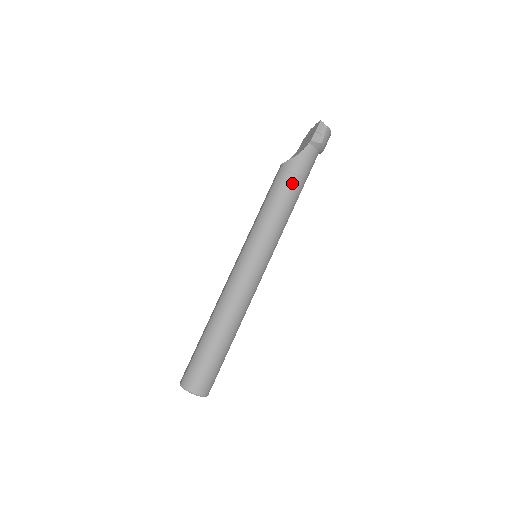
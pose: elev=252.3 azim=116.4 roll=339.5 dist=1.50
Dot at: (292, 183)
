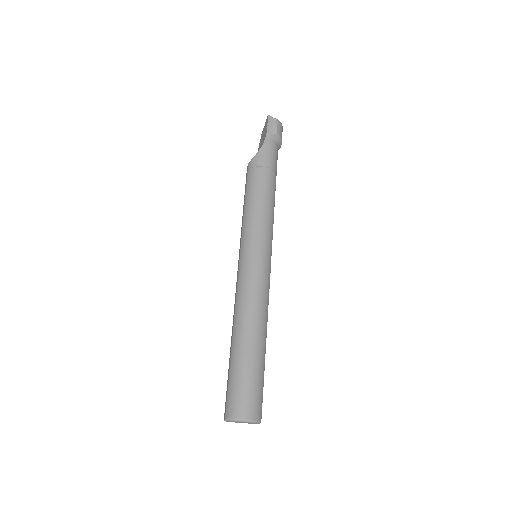
Dot at: (264, 175)
